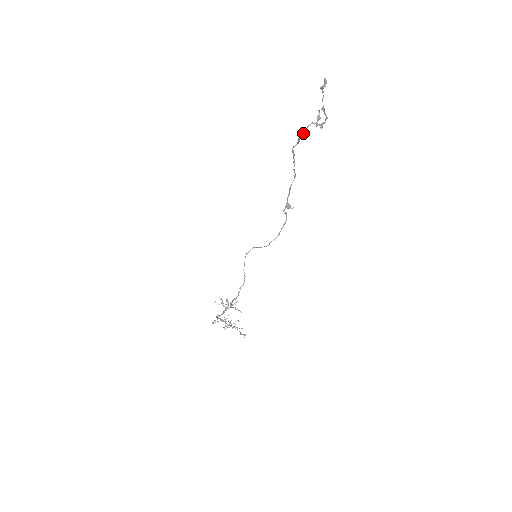
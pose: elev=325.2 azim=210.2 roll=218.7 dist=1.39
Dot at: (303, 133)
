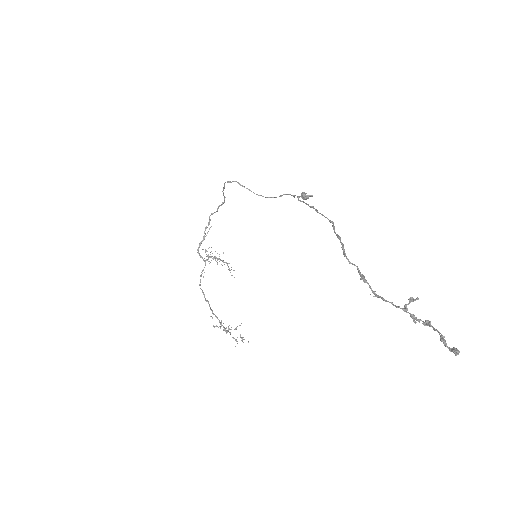
Dot at: (376, 295)
